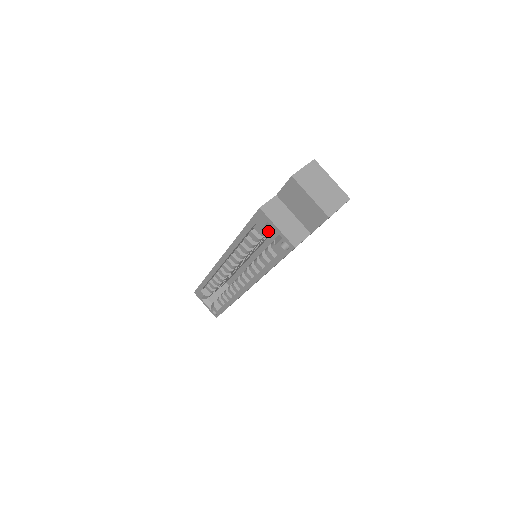
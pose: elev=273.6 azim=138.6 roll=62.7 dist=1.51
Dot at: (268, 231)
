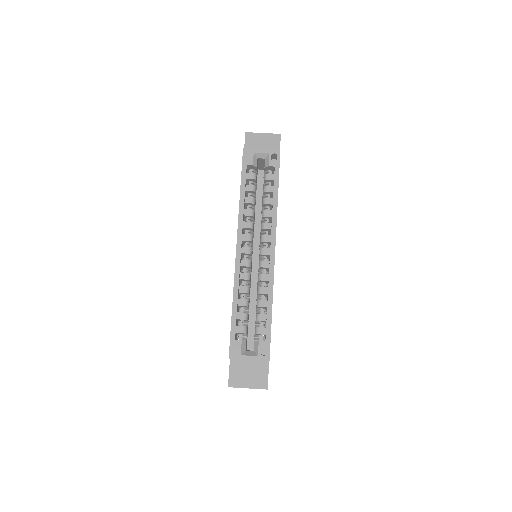
Dot at: (256, 174)
